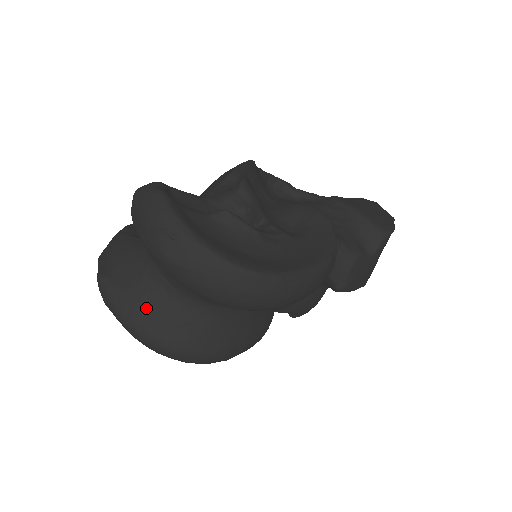
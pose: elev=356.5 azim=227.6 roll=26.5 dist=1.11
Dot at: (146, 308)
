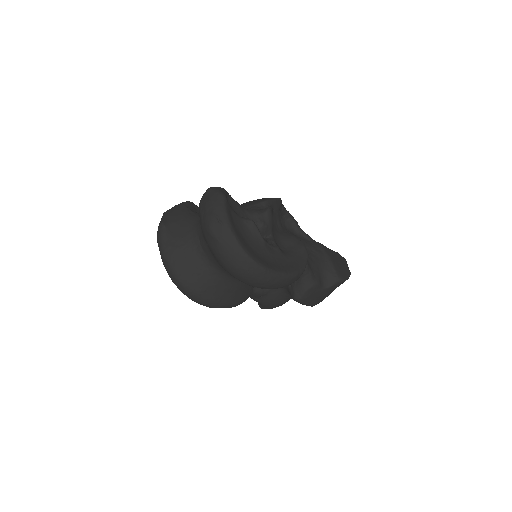
Dot at: (181, 254)
